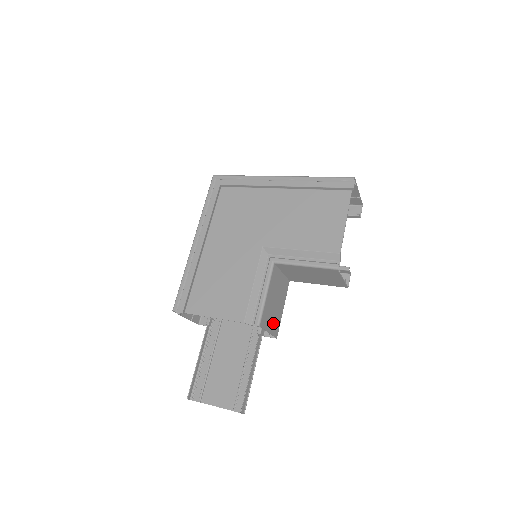
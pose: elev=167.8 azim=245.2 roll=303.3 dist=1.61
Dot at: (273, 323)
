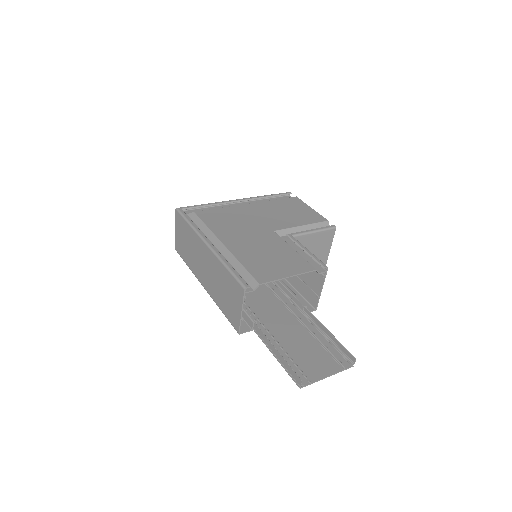
Dot at: (314, 288)
